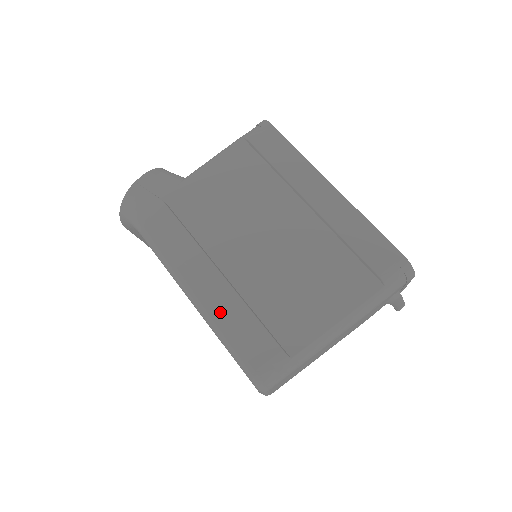
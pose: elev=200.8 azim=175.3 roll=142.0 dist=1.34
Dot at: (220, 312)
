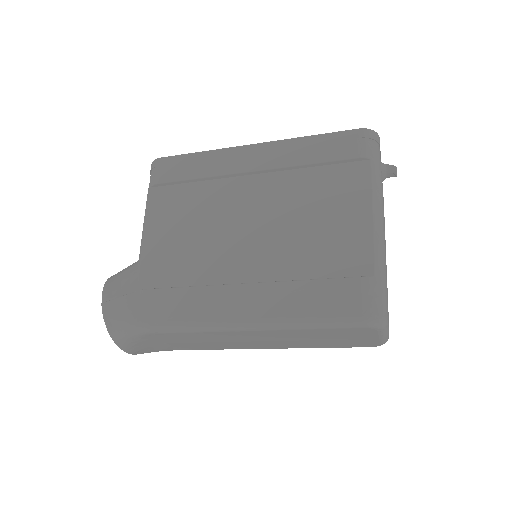
Dot at: (282, 308)
